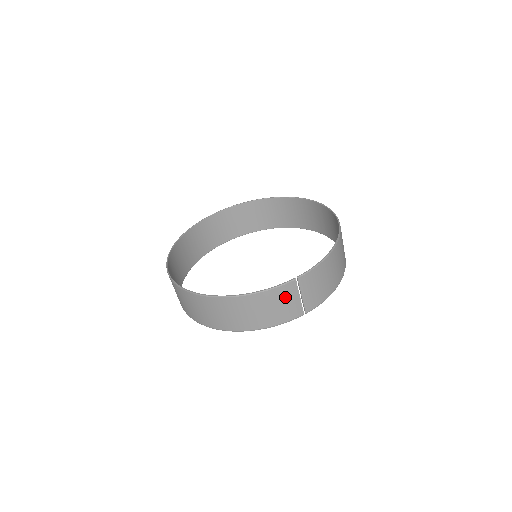
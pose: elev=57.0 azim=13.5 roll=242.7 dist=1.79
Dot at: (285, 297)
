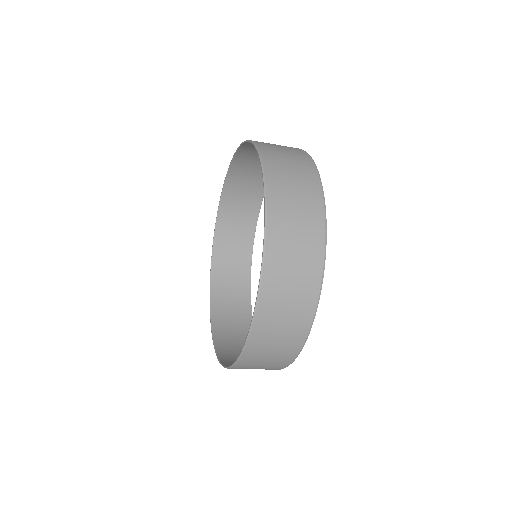
Dot at: occluded
